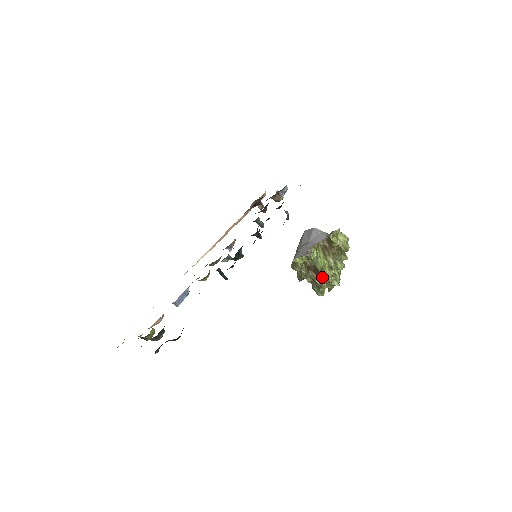
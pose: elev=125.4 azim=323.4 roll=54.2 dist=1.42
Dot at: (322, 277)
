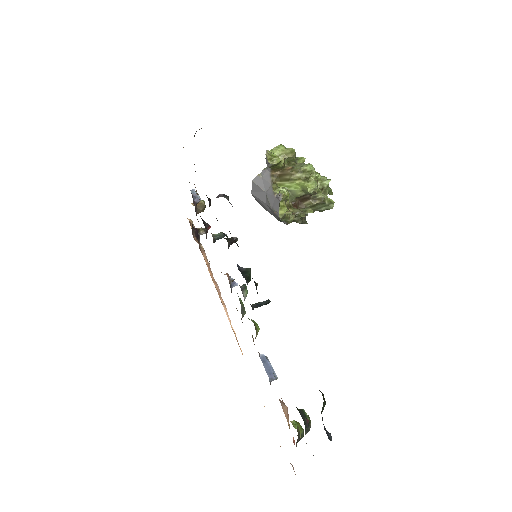
Dot at: (313, 194)
